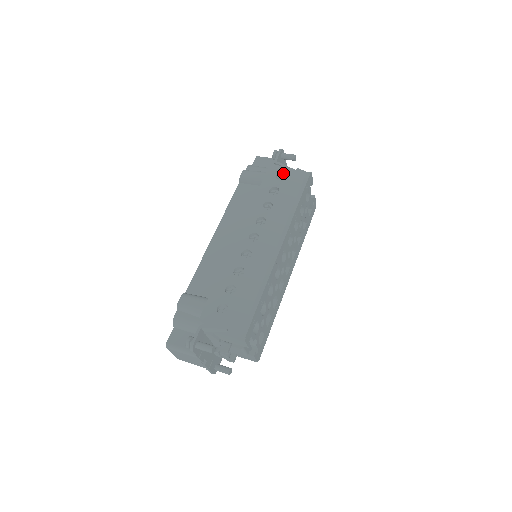
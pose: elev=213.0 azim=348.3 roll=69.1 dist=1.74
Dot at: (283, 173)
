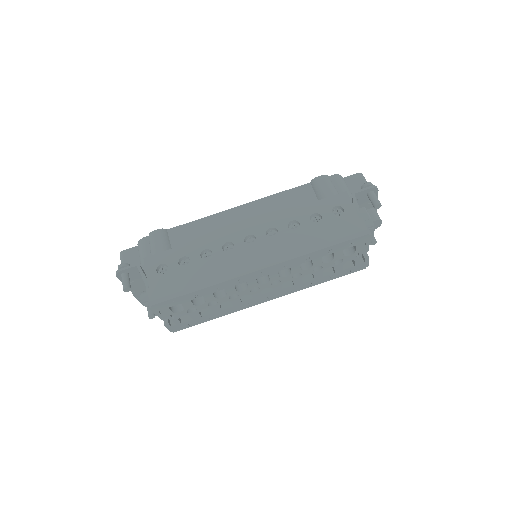
Dot at: (344, 210)
